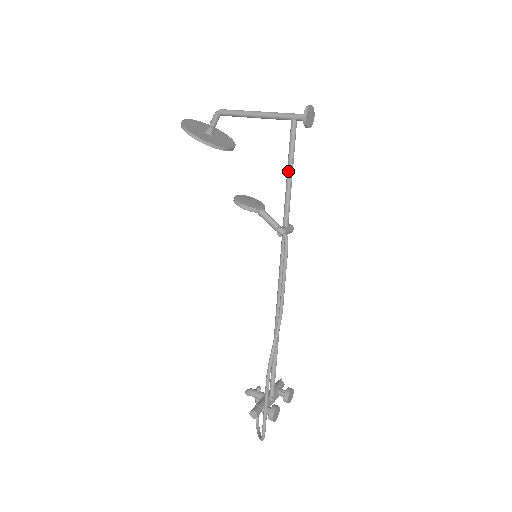
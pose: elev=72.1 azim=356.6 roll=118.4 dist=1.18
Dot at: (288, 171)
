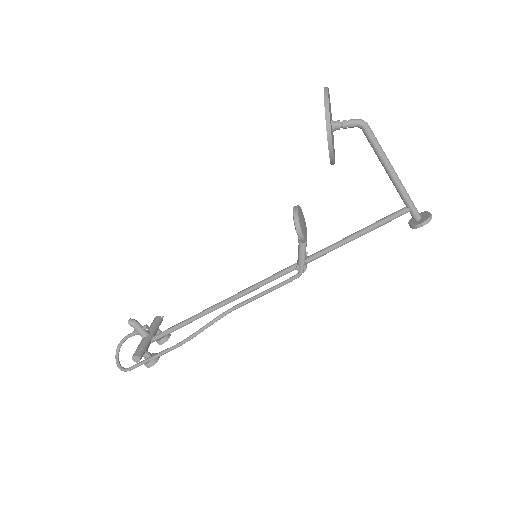
Dot at: (358, 235)
